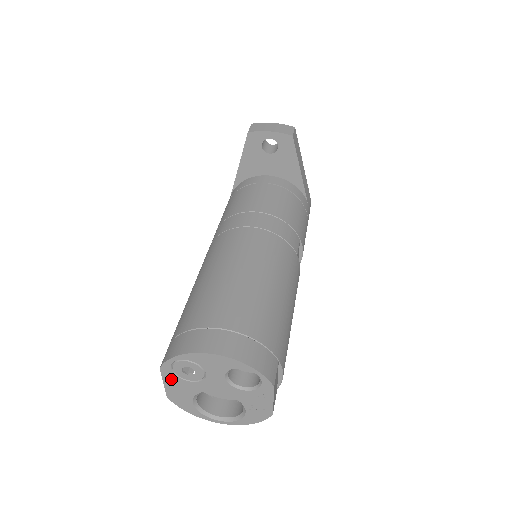
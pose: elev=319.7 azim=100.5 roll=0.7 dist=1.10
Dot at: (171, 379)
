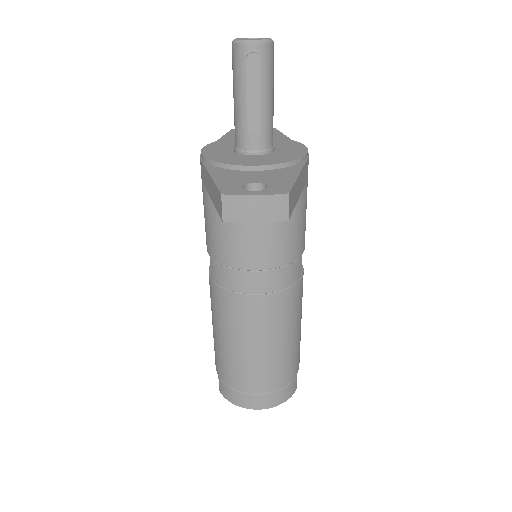
Dot at: occluded
